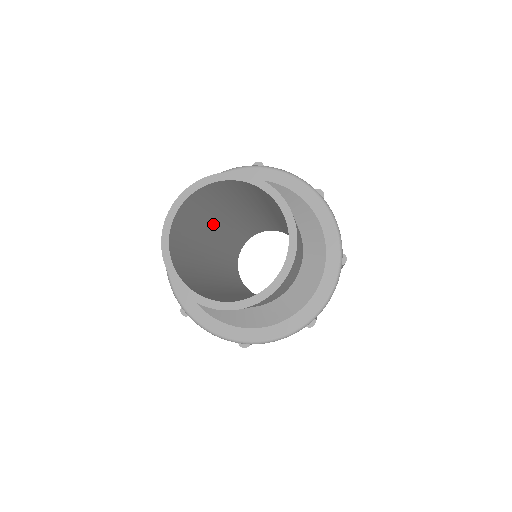
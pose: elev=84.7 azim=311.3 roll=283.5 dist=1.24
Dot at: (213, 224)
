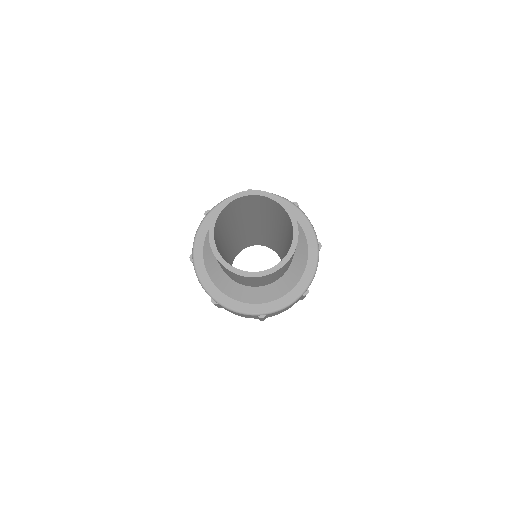
Dot at: (246, 219)
